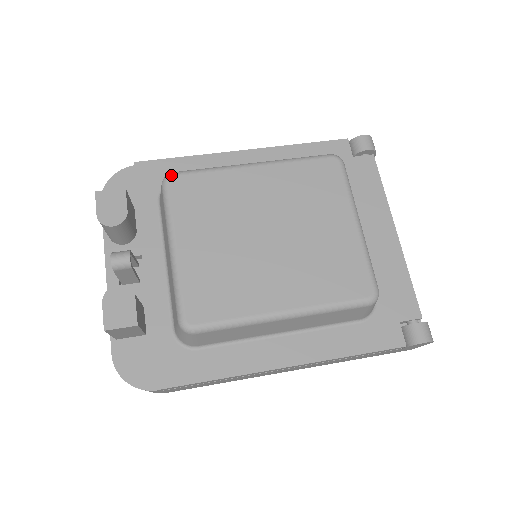
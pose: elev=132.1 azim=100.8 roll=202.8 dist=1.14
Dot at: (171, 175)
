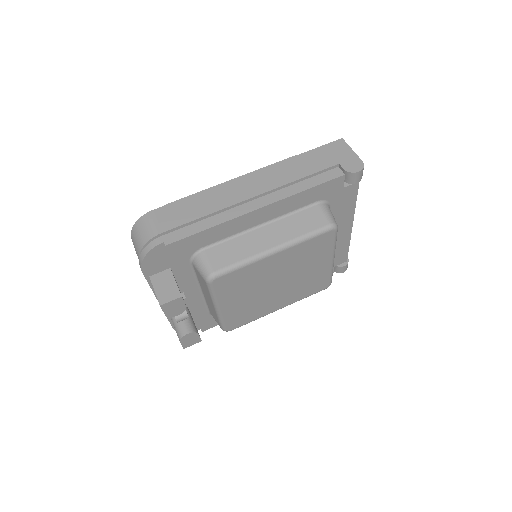
Dot at: (214, 279)
